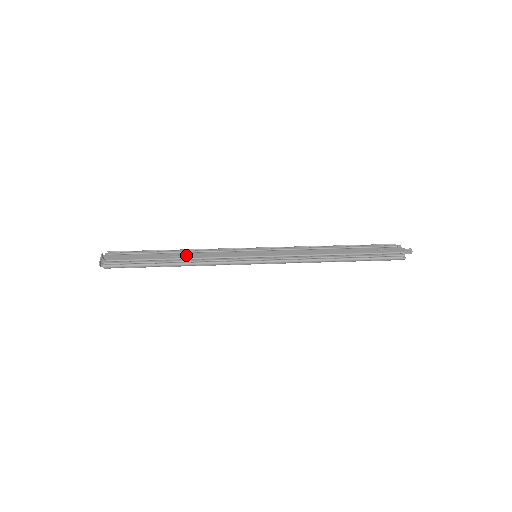
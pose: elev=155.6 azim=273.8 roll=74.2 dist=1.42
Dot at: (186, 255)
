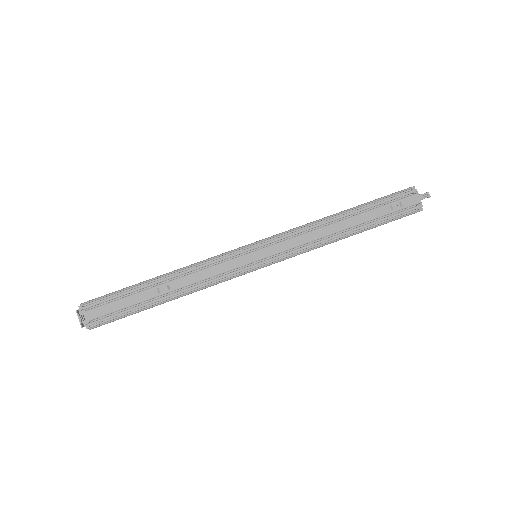
Dot at: (177, 284)
